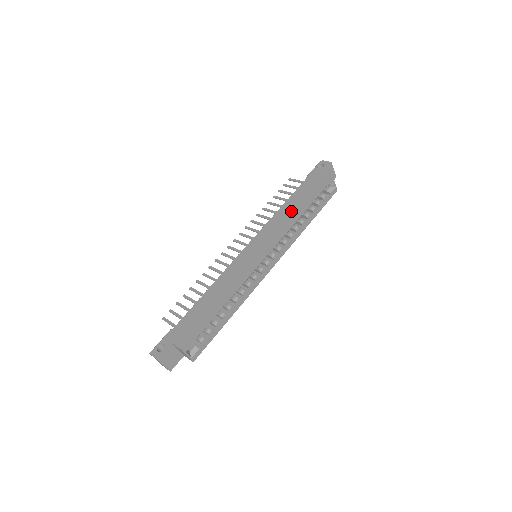
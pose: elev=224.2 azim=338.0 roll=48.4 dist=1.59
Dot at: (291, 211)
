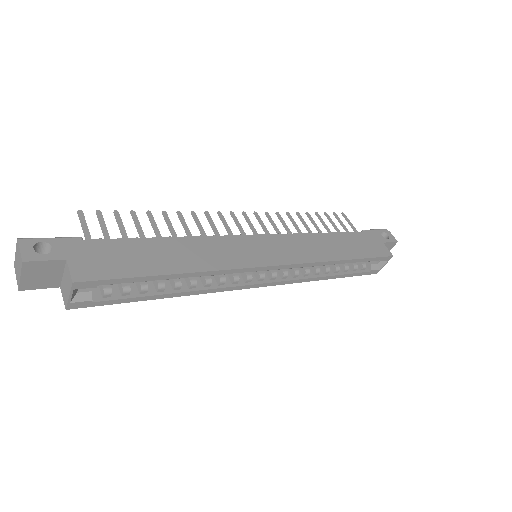
Dot at: (332, 248)
